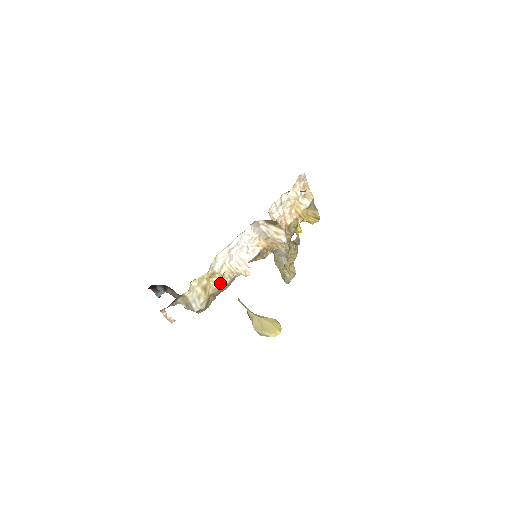
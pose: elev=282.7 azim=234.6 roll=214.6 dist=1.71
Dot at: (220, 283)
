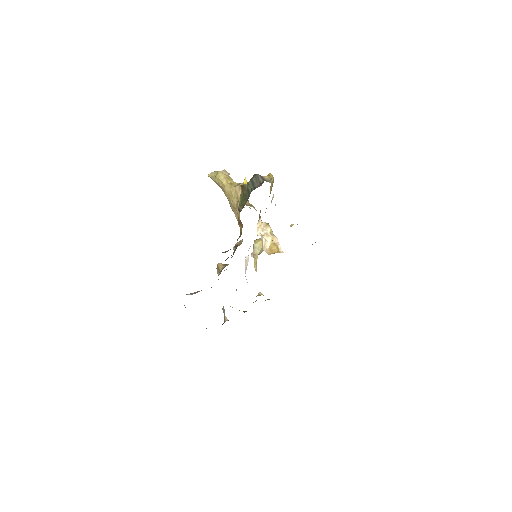
Dot at: occluded
